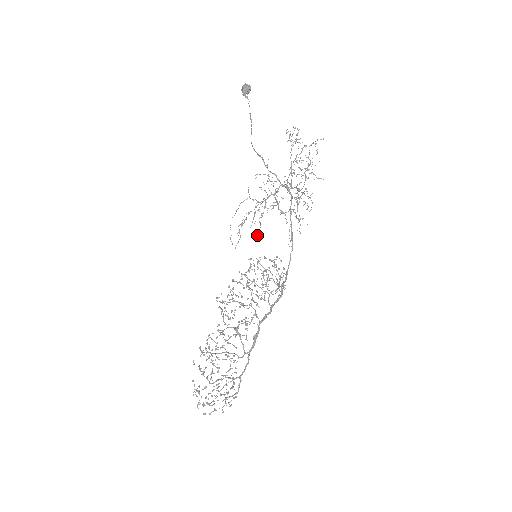
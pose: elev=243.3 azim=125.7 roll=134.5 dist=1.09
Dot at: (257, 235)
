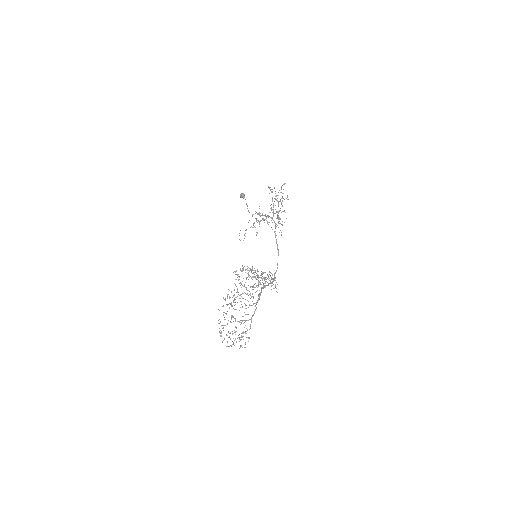
Dot at: (256, 235)
